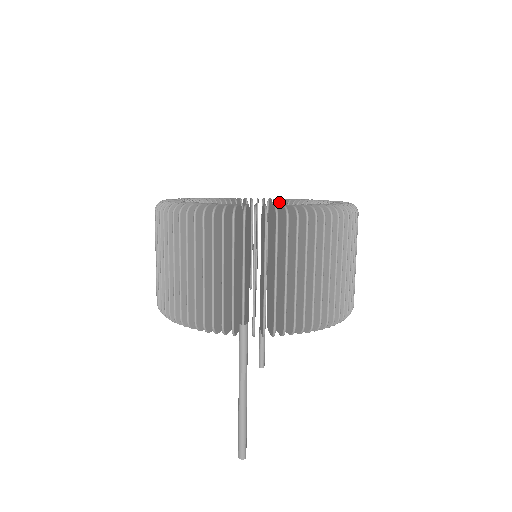
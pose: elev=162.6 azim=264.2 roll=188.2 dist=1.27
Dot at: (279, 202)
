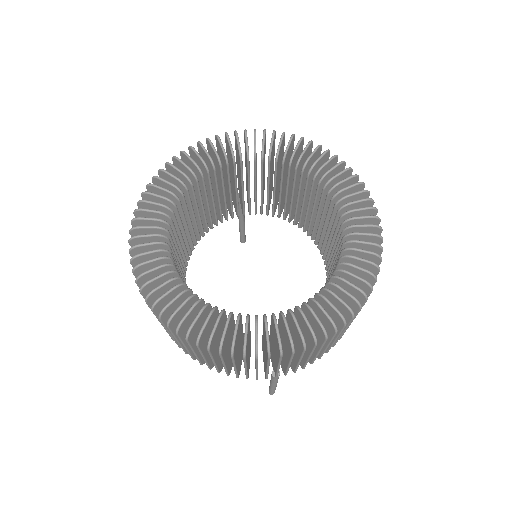
Dot at: (263, 154)
